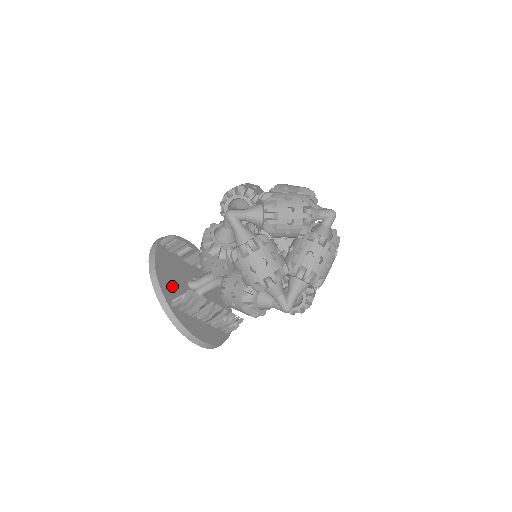
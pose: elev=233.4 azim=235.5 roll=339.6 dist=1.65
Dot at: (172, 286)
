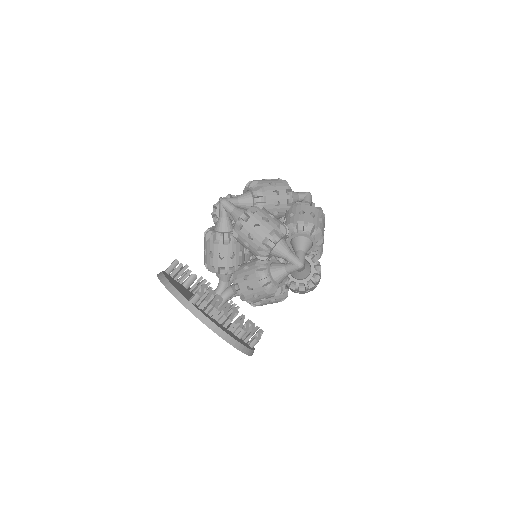
Dot at: (186, 295)
